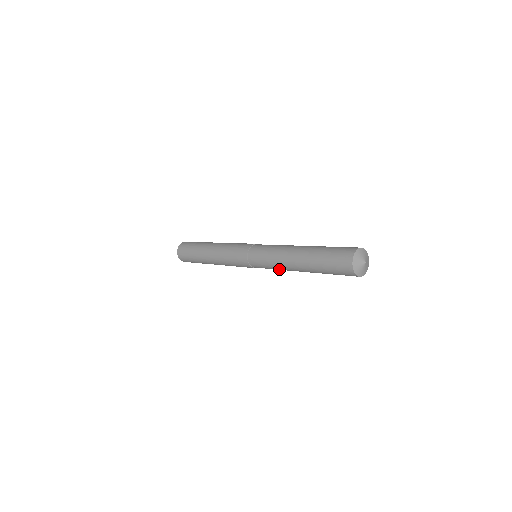
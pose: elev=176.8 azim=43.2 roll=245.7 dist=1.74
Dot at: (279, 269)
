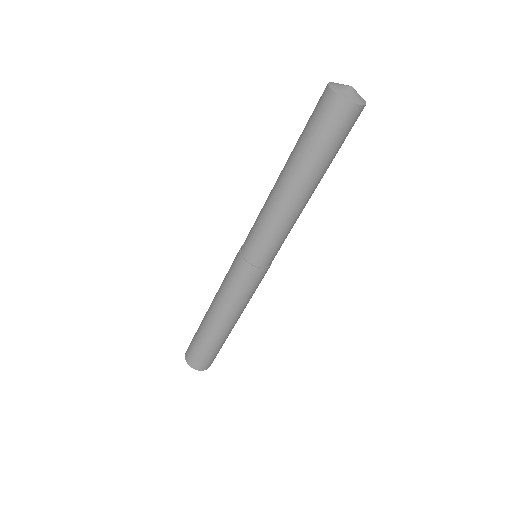
Dot at: (267, 219)
